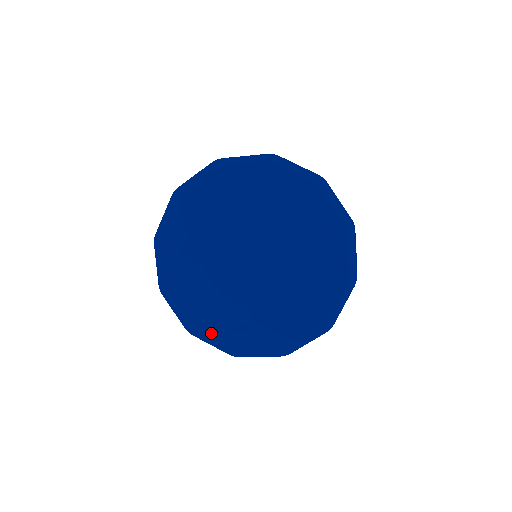
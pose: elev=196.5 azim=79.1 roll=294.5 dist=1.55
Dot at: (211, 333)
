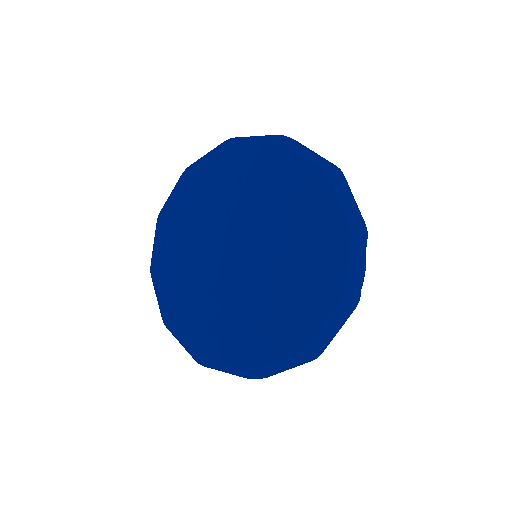
Dot at: (182, 329)
